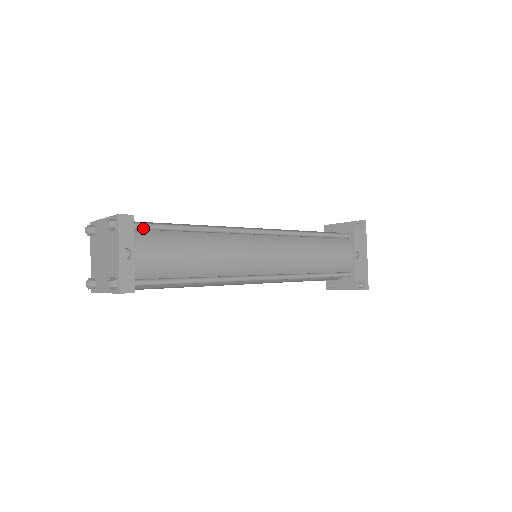
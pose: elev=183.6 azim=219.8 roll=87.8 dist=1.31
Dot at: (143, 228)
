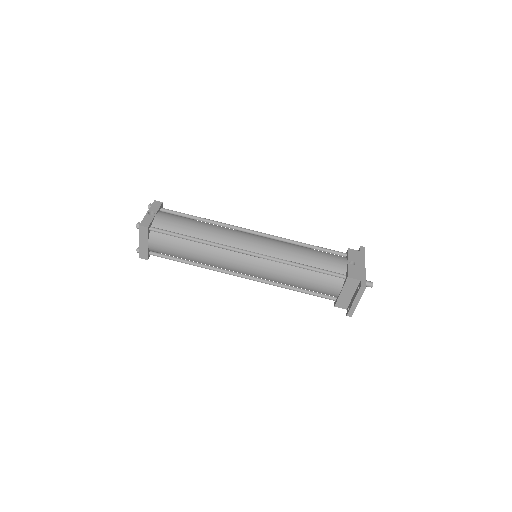
Dot at: (168, 211)
